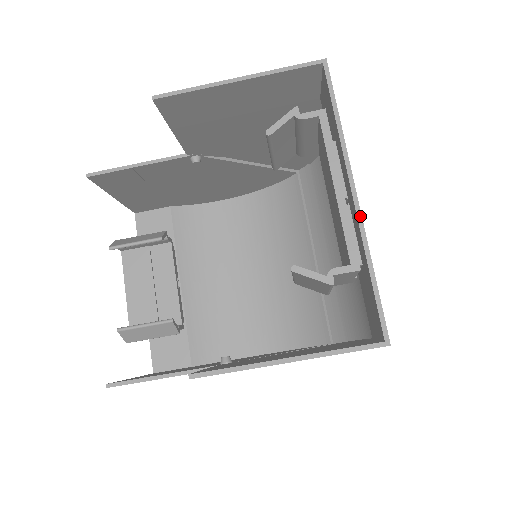
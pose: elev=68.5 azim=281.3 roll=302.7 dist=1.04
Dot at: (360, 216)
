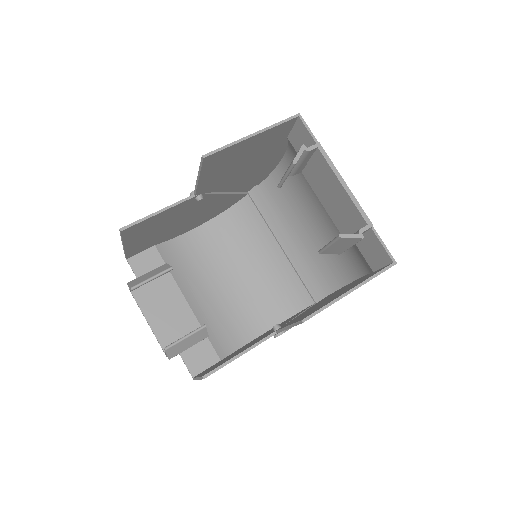
Dot at: occluded
